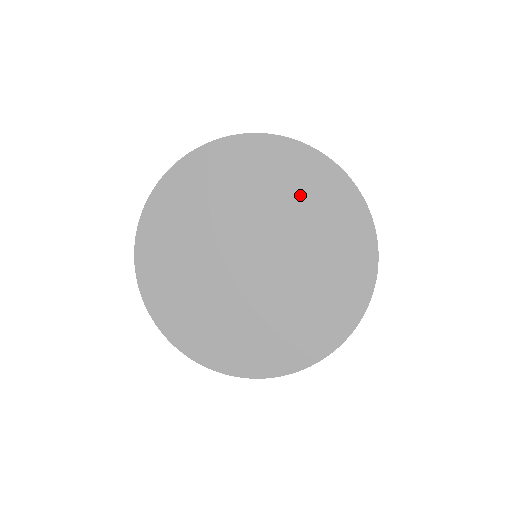
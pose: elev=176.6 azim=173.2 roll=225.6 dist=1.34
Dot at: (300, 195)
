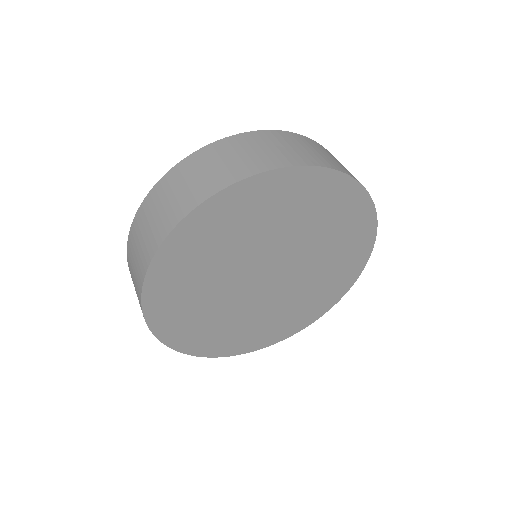
Dot at: (252, 222)
